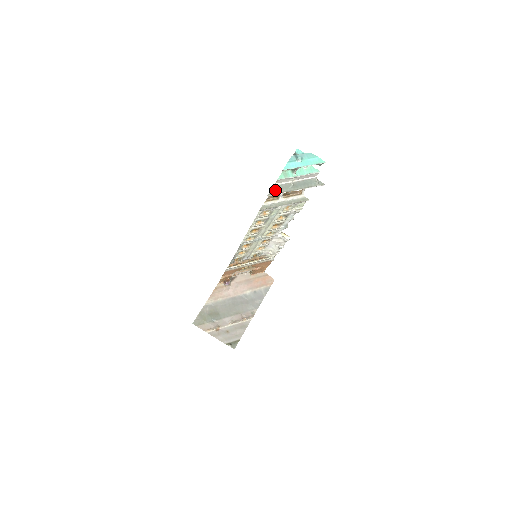
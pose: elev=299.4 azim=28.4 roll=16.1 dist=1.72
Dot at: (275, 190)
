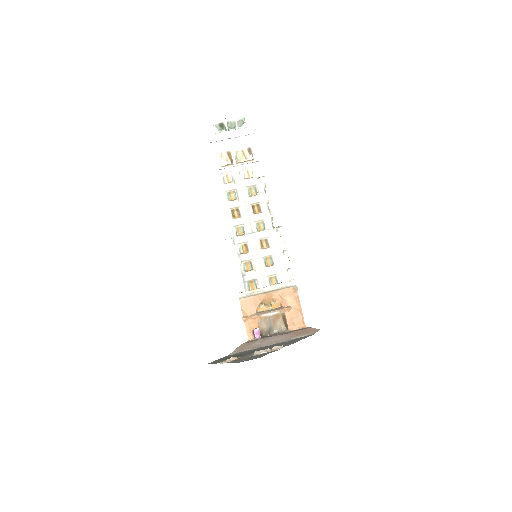
Dot at: (216, 142)
